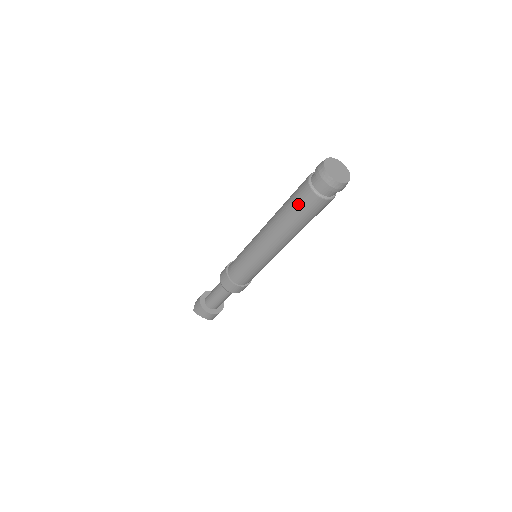
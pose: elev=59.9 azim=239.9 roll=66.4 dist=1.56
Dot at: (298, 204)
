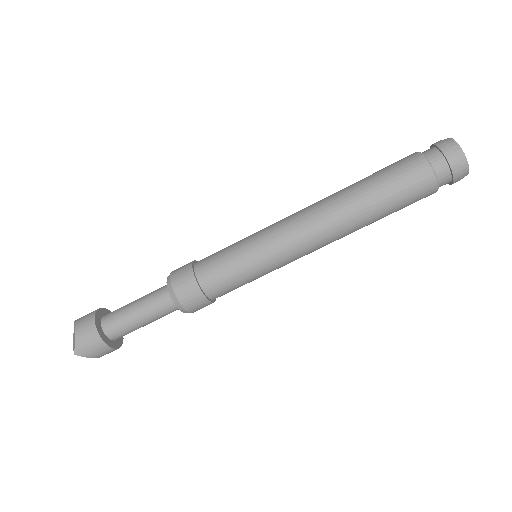
Dot at: (405, 200)
